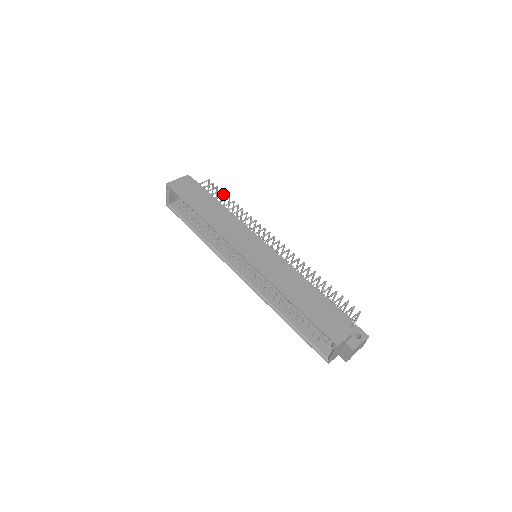
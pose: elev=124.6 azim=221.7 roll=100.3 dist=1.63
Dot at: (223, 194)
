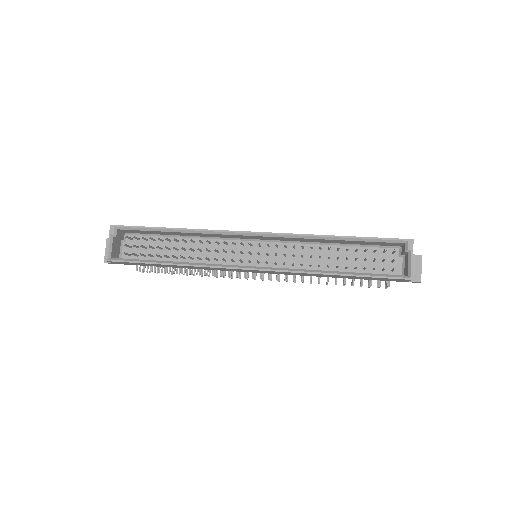
Dot at: occluded
